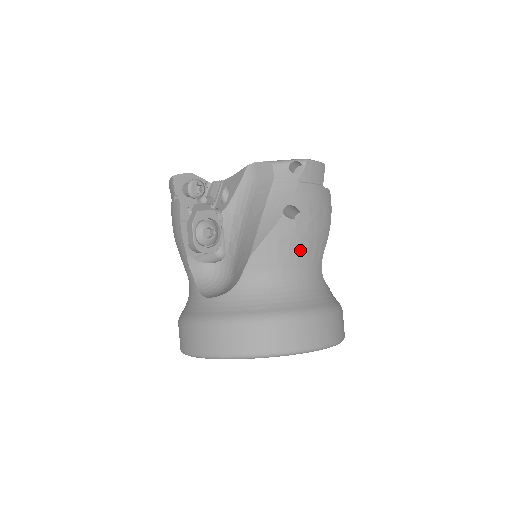
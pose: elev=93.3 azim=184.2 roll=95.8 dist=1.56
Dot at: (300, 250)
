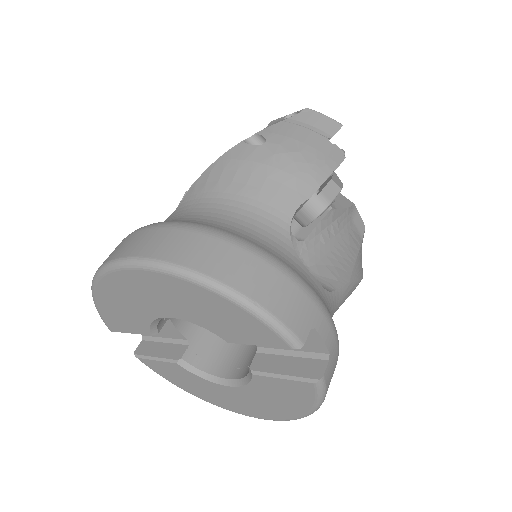
Dot at: (251, 180)
